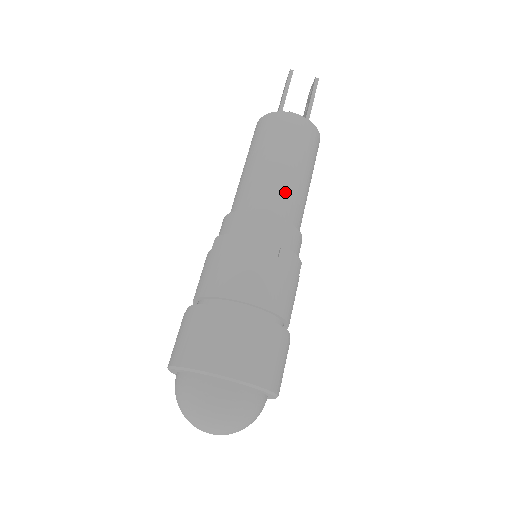
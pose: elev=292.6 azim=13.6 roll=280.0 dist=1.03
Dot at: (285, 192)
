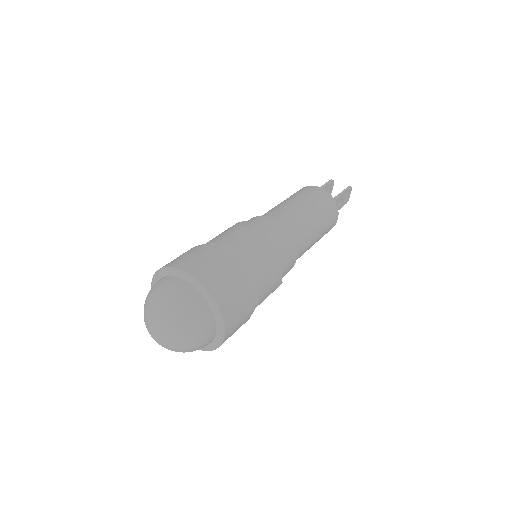
Dot at: (291, 216)
